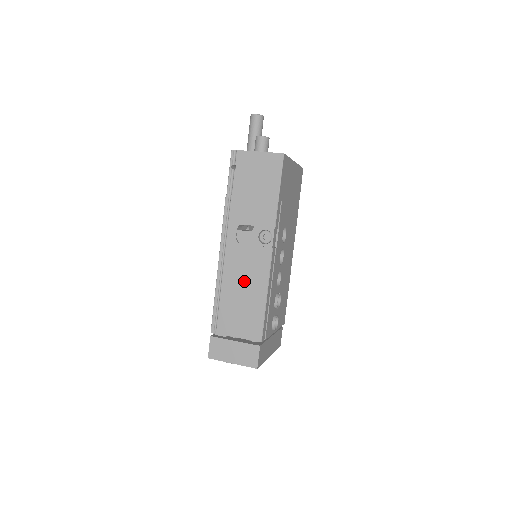
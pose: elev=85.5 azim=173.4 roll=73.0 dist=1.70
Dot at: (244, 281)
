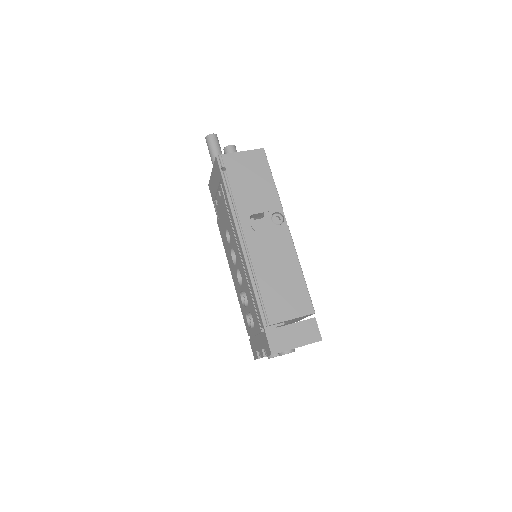
Dot at: (276, 264)
